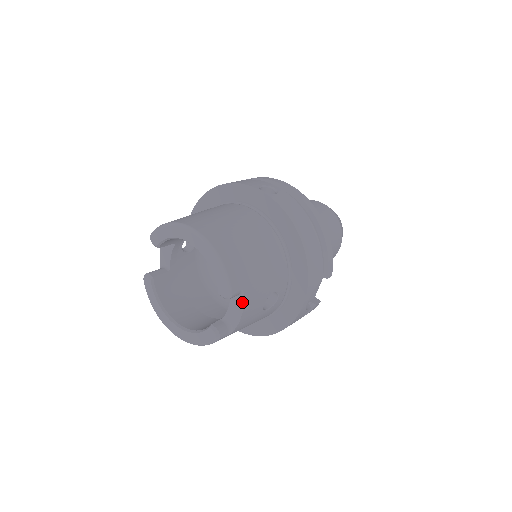
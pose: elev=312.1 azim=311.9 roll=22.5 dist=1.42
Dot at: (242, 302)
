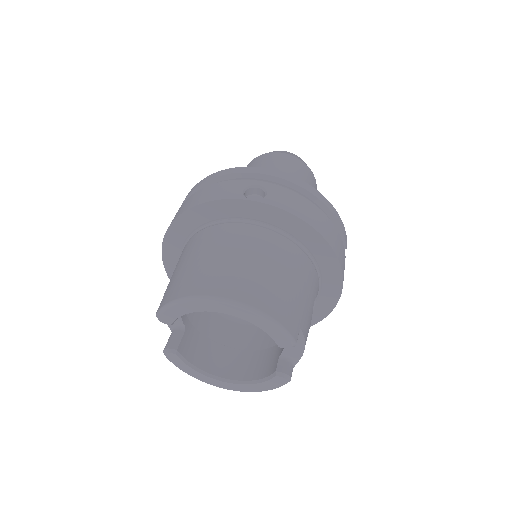
Dot at: (301, 338)
